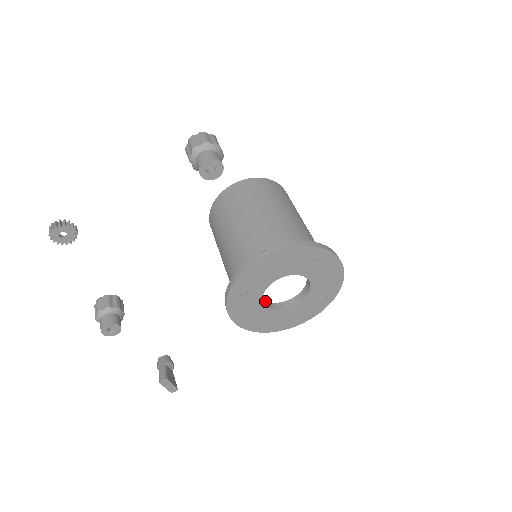
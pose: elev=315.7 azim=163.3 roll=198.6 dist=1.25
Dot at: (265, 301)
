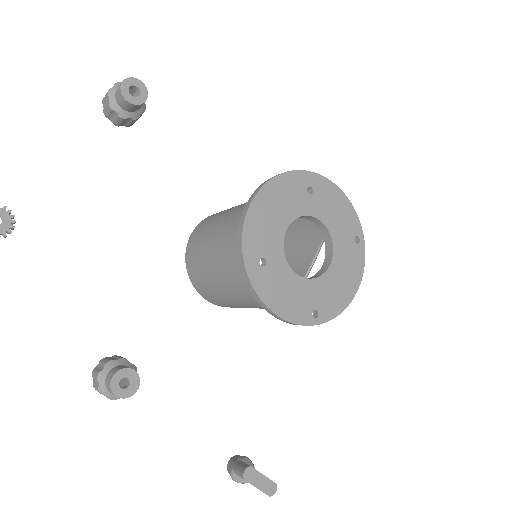
Dot at: occluded
